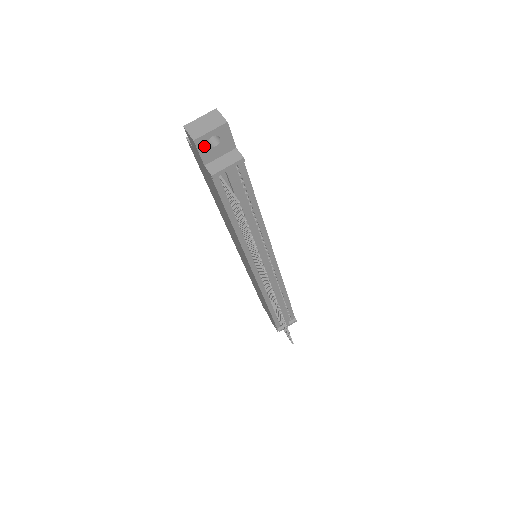
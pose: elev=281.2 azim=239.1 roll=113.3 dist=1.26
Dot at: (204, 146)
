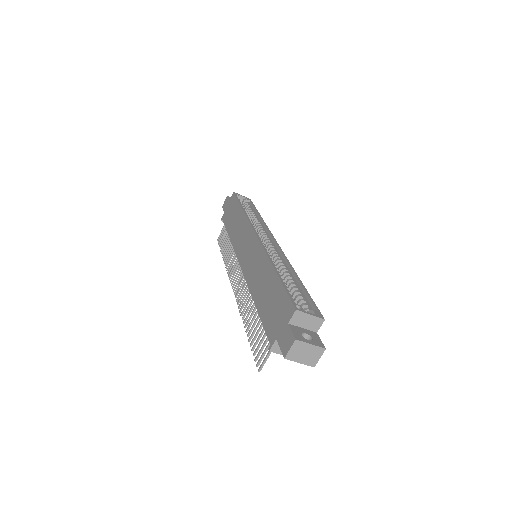
Dot at: occluded
